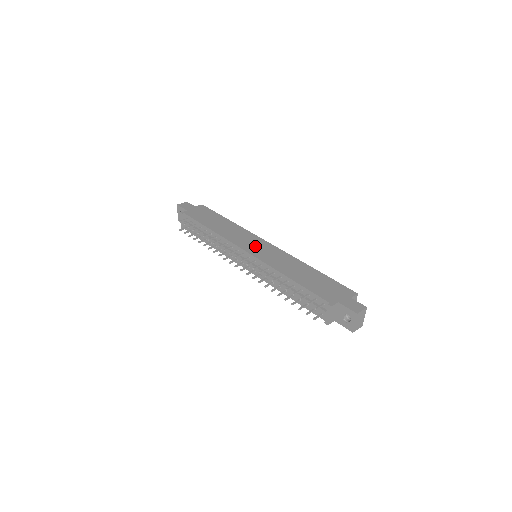
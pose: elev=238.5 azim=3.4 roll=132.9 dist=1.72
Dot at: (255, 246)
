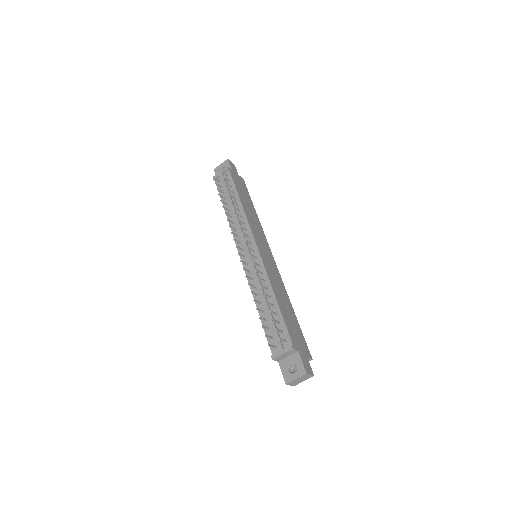
Dot at: (264, 248)
